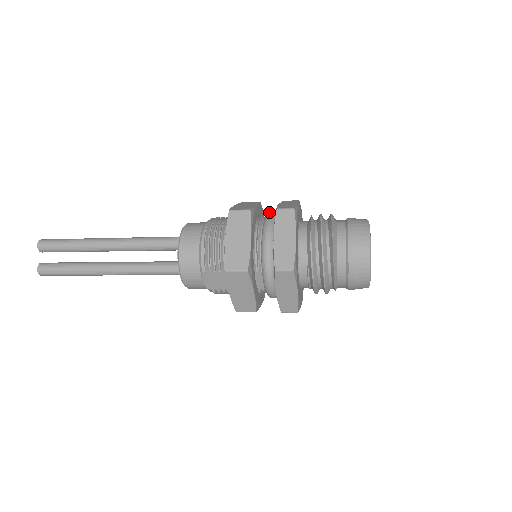
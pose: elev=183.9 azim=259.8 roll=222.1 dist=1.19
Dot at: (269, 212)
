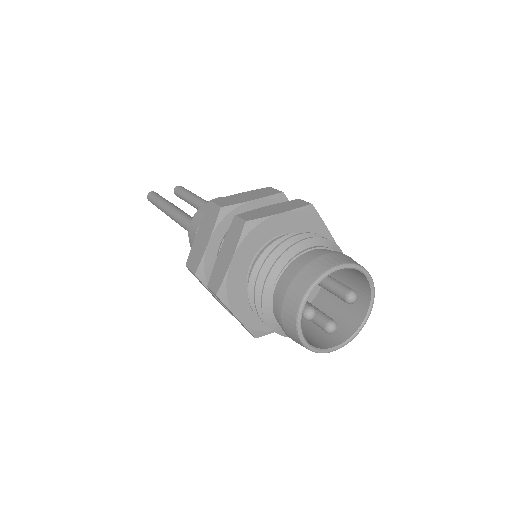
Dot at: occluded
